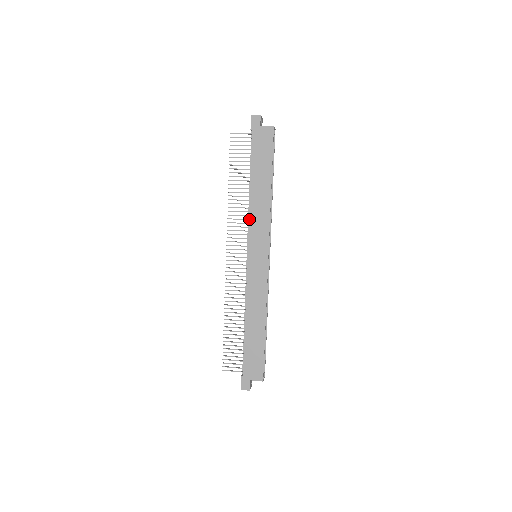
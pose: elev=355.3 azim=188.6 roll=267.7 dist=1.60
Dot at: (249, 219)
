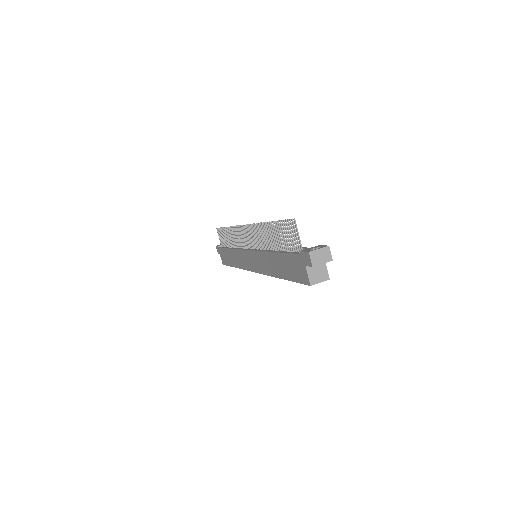
Dot at: (260, 251)
